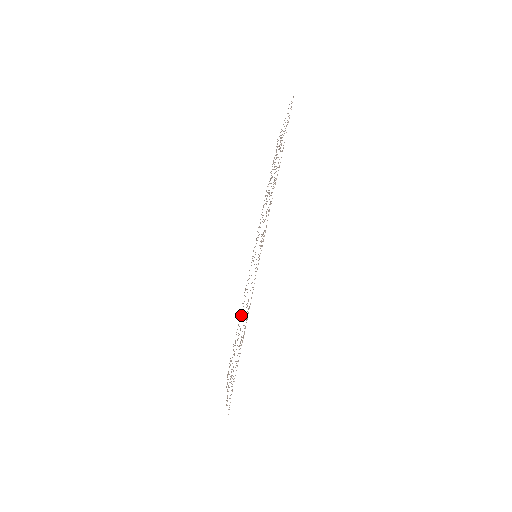
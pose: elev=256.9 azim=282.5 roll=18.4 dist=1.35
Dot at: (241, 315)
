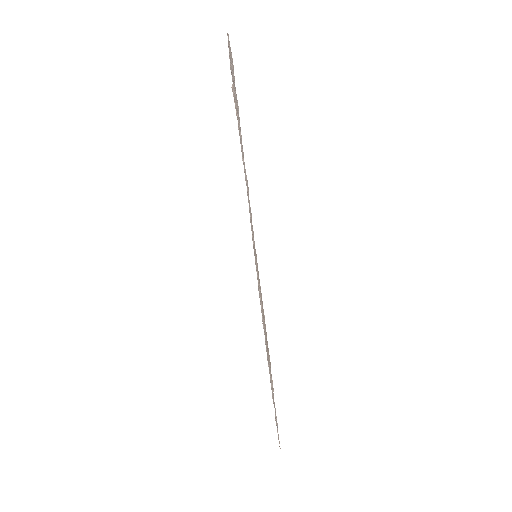
Dot at: occluded
